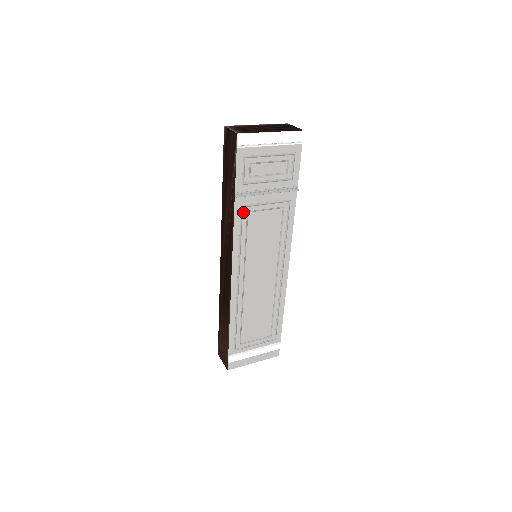
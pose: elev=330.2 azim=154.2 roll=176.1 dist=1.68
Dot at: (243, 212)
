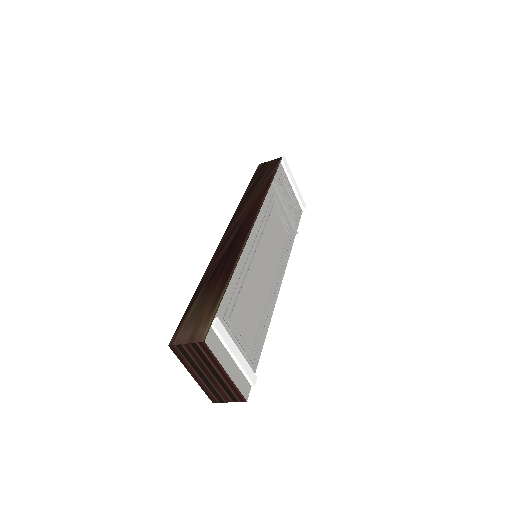
Dot at: (272, 199)
